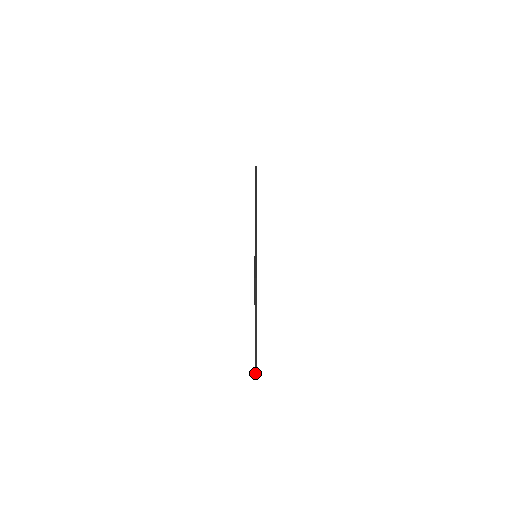
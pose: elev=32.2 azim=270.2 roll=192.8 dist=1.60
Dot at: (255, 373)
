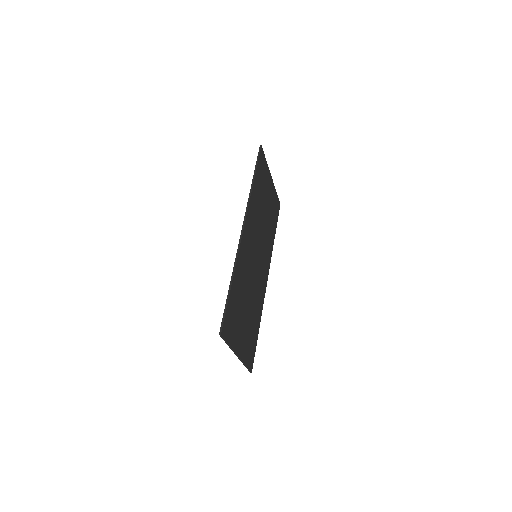
Dot at: (249, 371)
